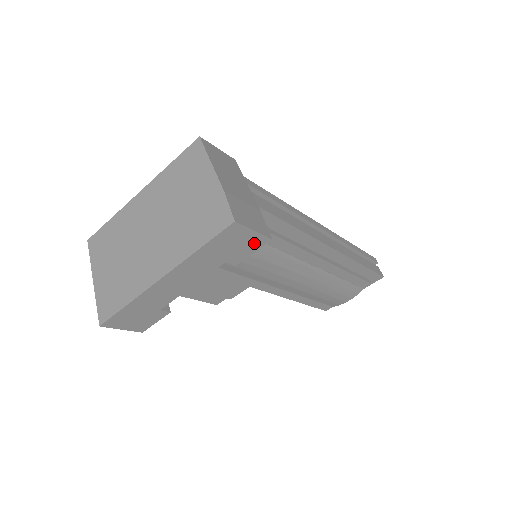
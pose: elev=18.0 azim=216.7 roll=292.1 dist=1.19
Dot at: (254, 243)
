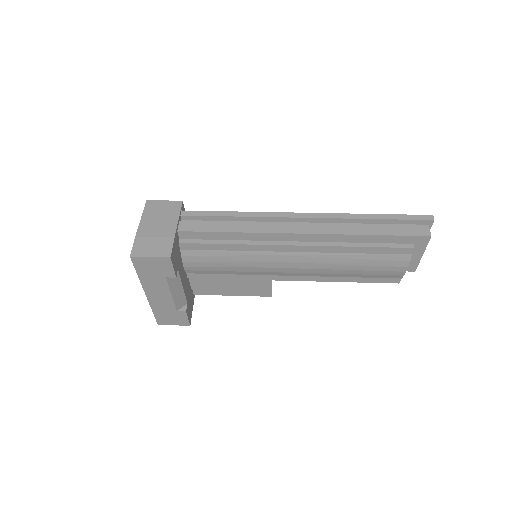
Dot at: (163, 263)
